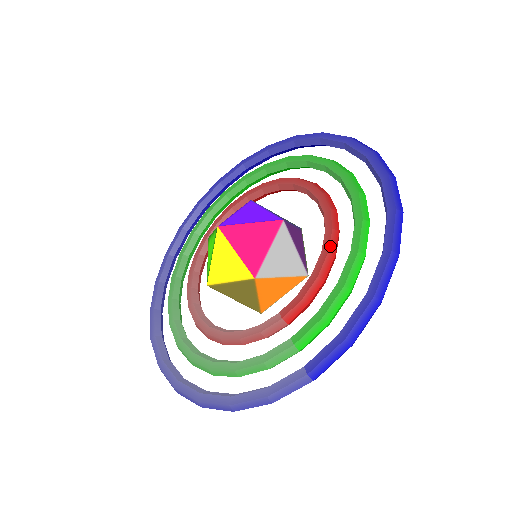
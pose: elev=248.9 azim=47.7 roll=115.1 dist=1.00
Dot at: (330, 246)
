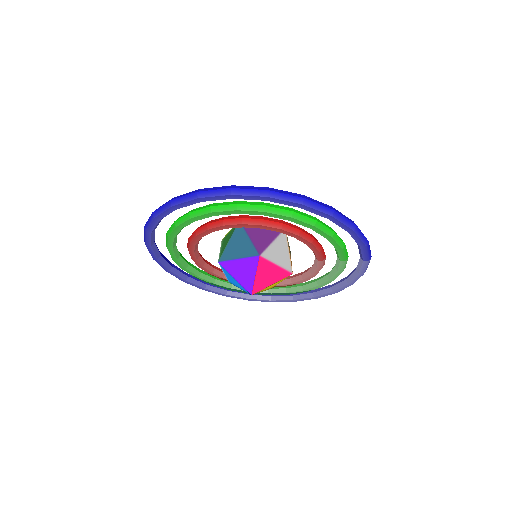
Dot at: (294, 234)
